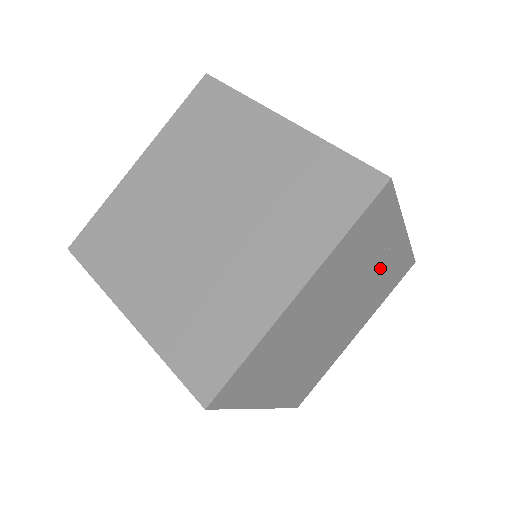
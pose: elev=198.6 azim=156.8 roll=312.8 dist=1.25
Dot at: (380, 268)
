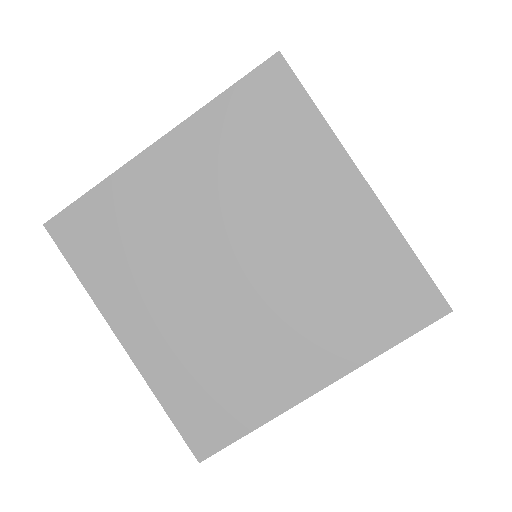
Dot at: occluded
